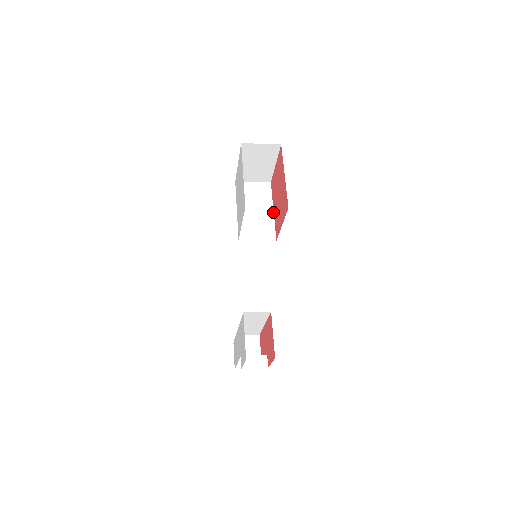
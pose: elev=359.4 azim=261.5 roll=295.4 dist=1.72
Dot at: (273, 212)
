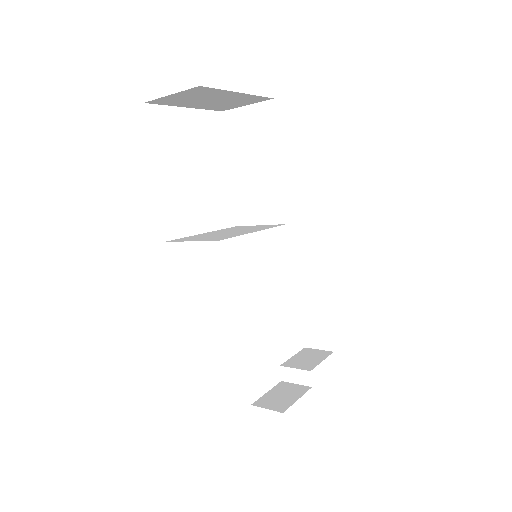
Dot at: (280, 166)
